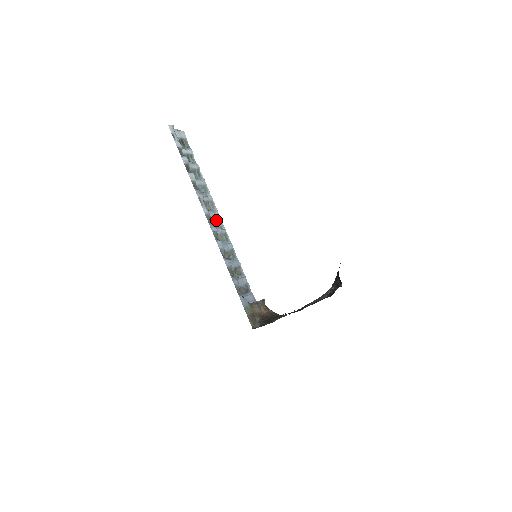
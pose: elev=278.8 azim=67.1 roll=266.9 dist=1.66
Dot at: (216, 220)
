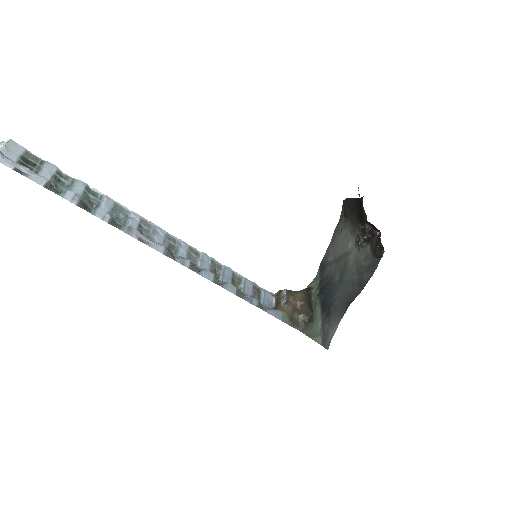
Dot at: (167, 241)
